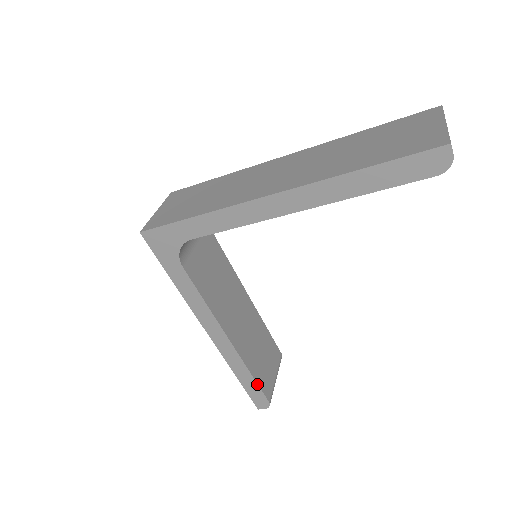
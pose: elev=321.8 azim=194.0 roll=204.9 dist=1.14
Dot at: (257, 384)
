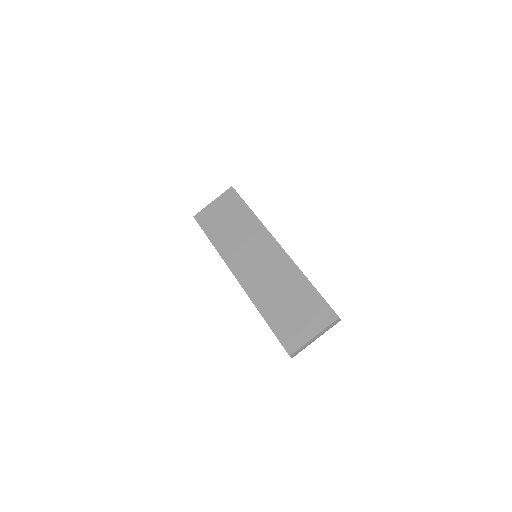
Dot at: occluded
